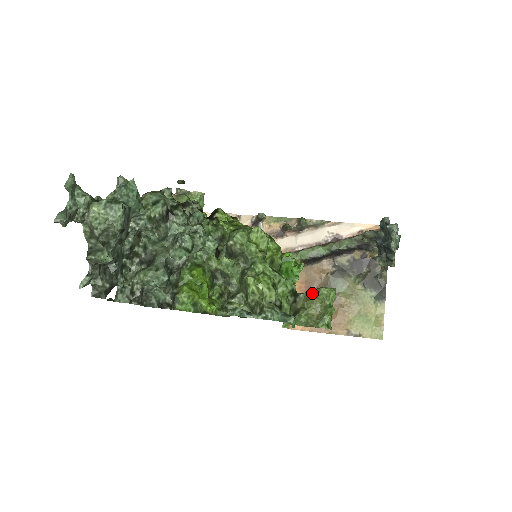
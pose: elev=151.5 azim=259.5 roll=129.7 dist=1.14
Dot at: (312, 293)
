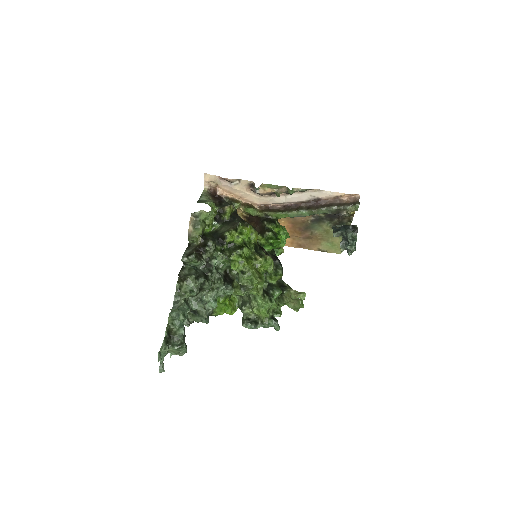
Dot at: (292, 296)
